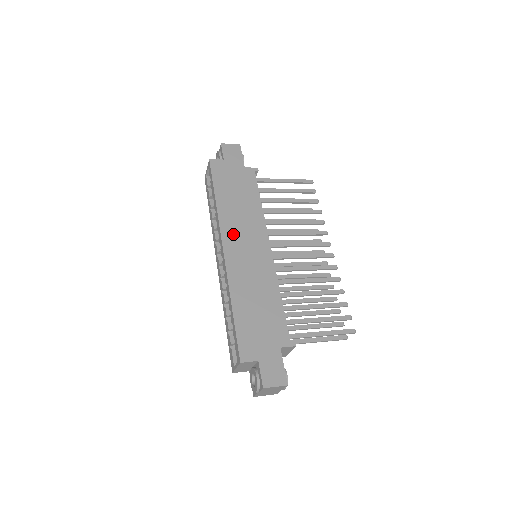
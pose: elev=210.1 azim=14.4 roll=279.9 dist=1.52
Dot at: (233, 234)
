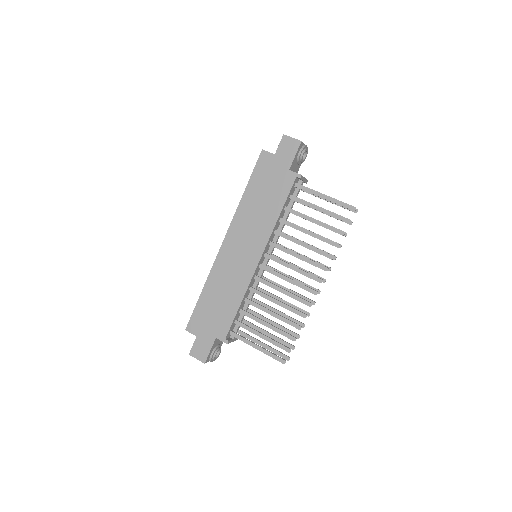
Dot at: (238, 233)
